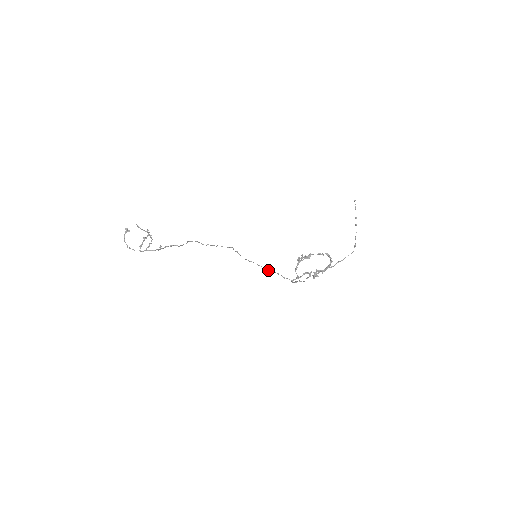
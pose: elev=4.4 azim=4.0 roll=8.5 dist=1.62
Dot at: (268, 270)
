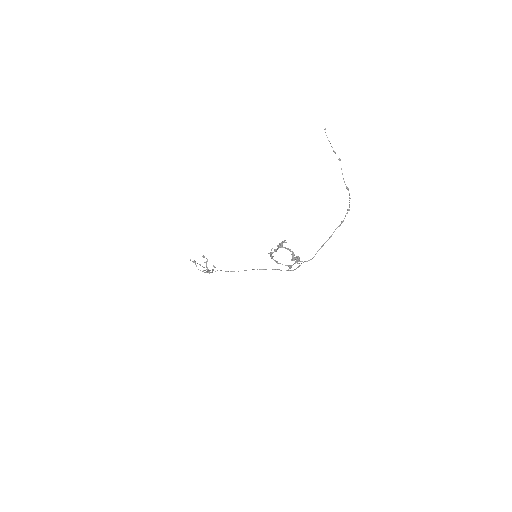
Dot at: (265, 269)
